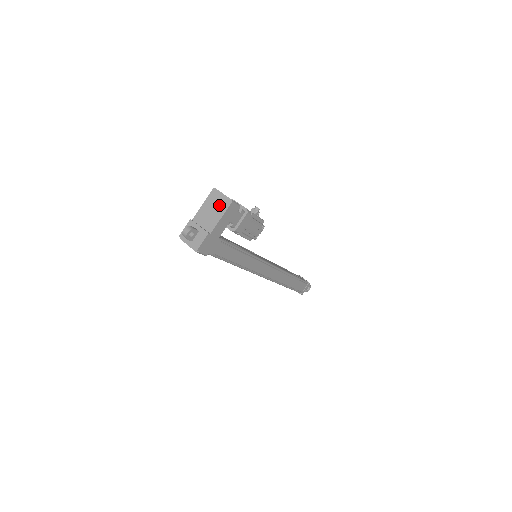
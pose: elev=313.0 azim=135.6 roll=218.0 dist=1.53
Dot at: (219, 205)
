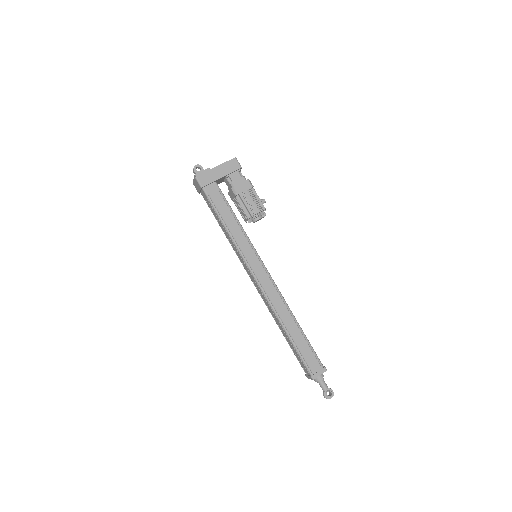
Dot at: occluded
